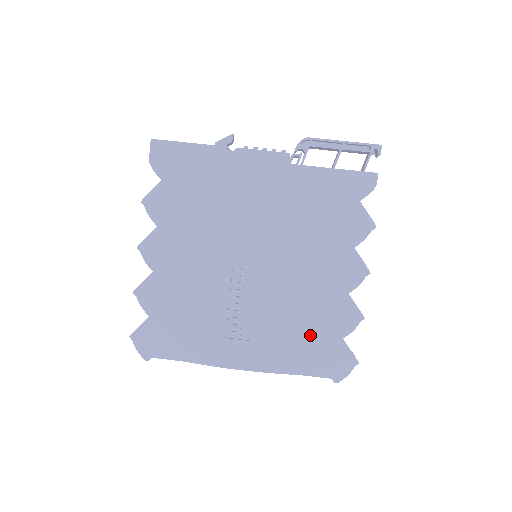
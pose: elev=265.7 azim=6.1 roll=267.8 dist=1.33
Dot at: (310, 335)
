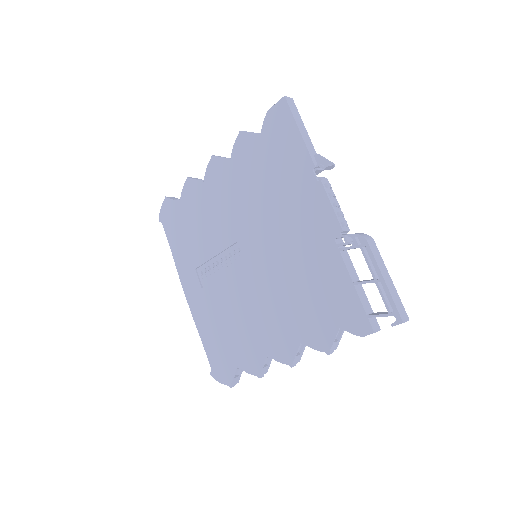
Dot at: (227, 336)
